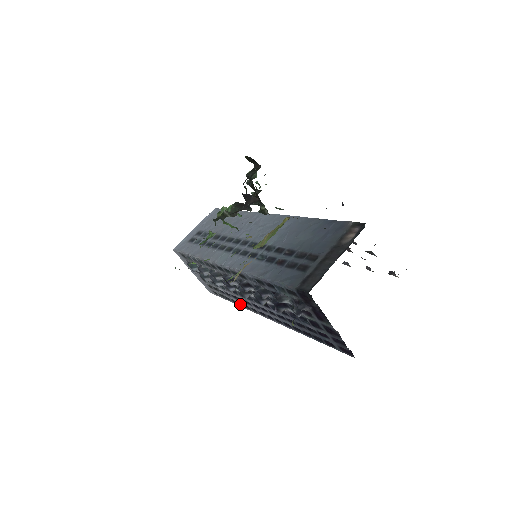
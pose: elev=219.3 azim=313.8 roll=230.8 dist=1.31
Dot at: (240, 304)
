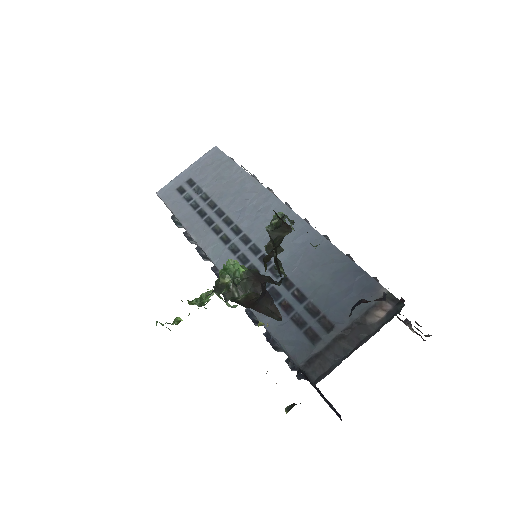
Dot at: occluded
